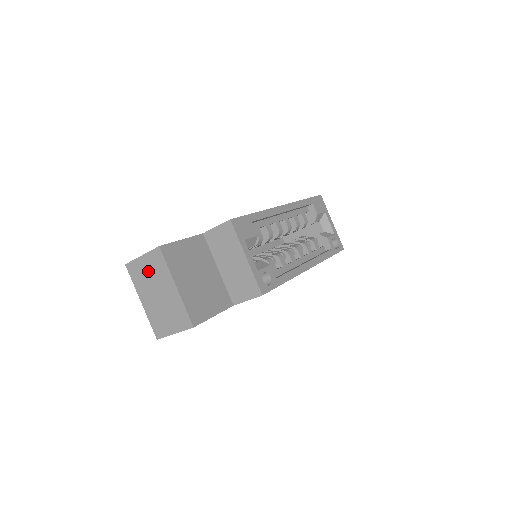
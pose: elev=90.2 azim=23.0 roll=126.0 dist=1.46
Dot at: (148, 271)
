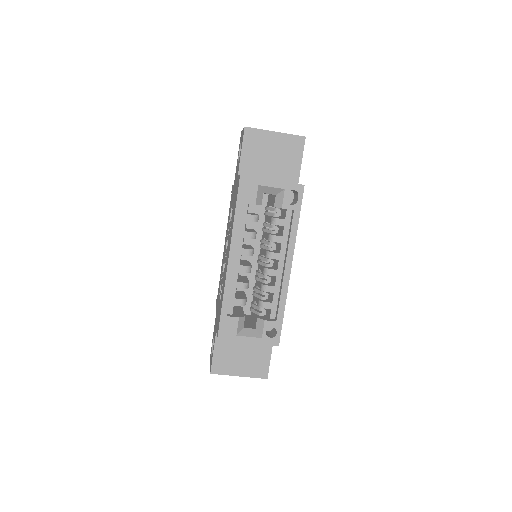
Dot at: occluded
